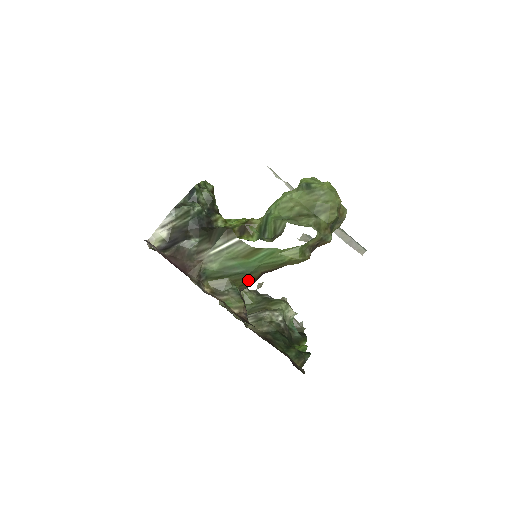
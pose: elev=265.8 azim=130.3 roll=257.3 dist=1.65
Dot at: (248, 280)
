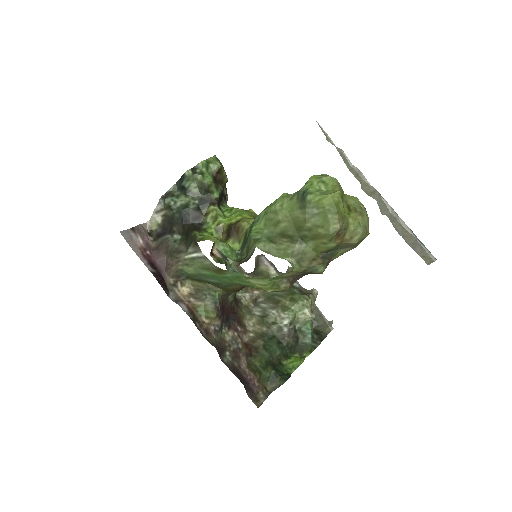
Dot at: (229, 289)
